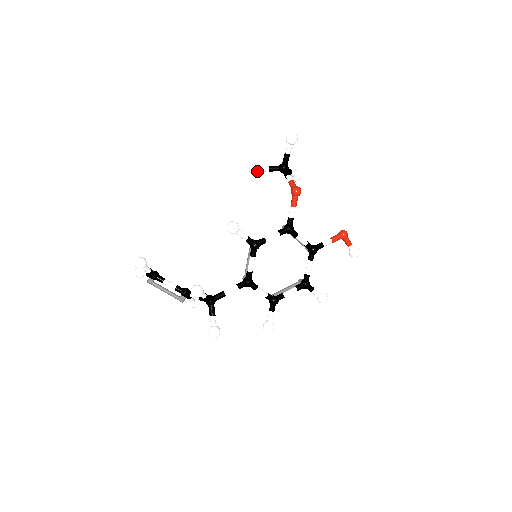
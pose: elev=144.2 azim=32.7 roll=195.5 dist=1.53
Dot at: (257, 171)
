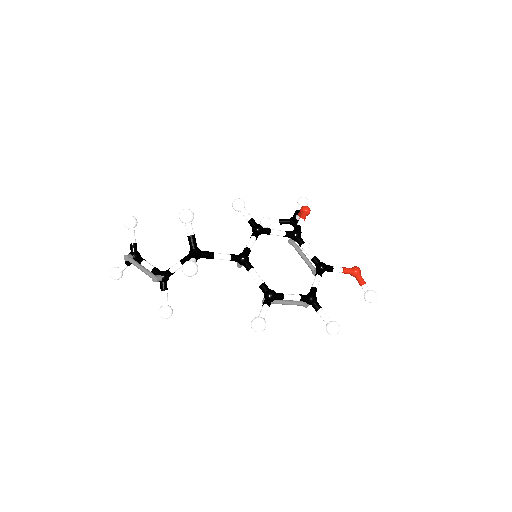
Dot at: (268, 220)
